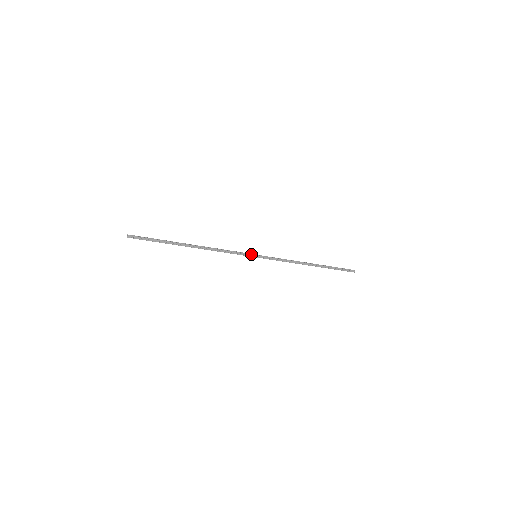
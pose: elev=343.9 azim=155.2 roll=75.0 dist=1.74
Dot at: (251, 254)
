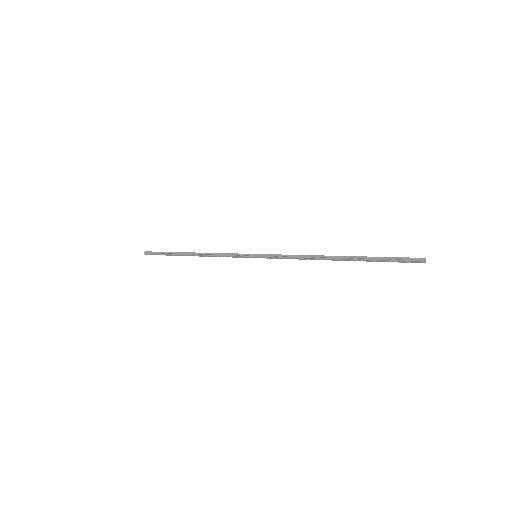
Dot at: (248, 256)
